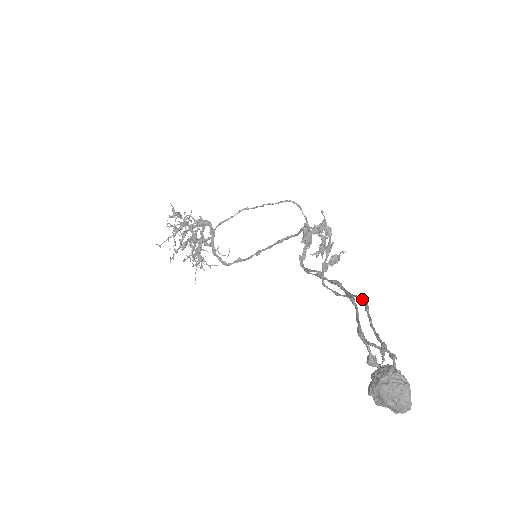
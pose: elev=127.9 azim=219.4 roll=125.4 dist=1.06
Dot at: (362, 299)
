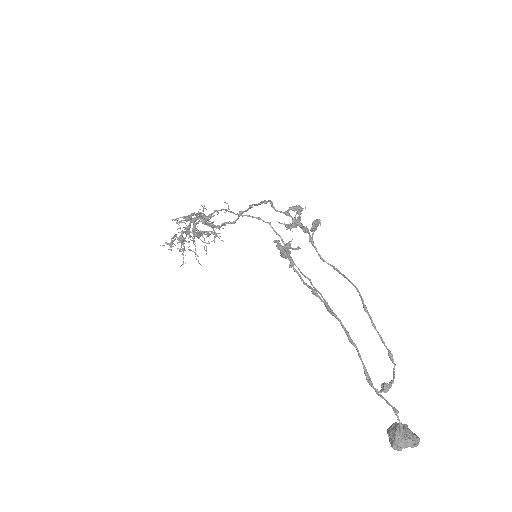
Dot at: occluded
